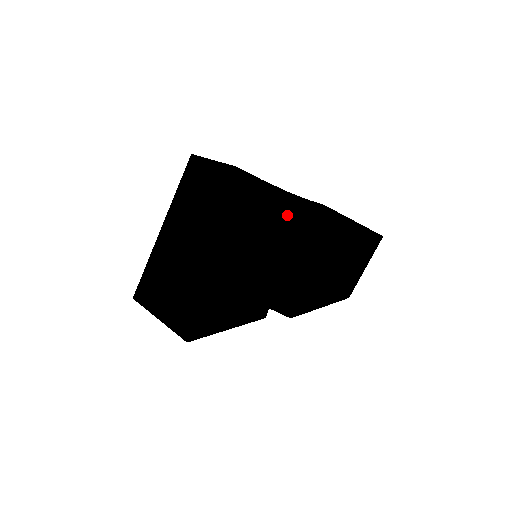
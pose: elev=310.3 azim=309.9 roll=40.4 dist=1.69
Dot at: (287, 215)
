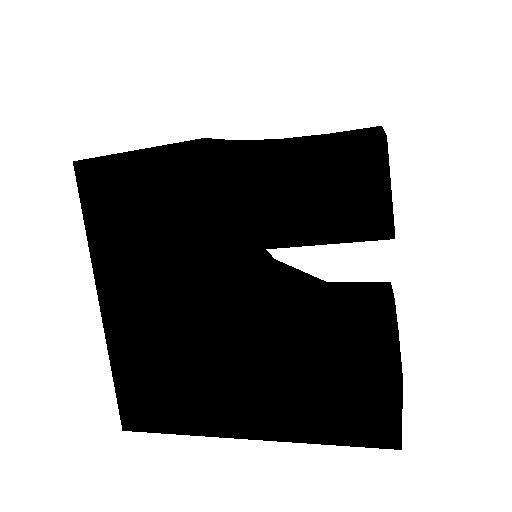
Dot at: occluded
